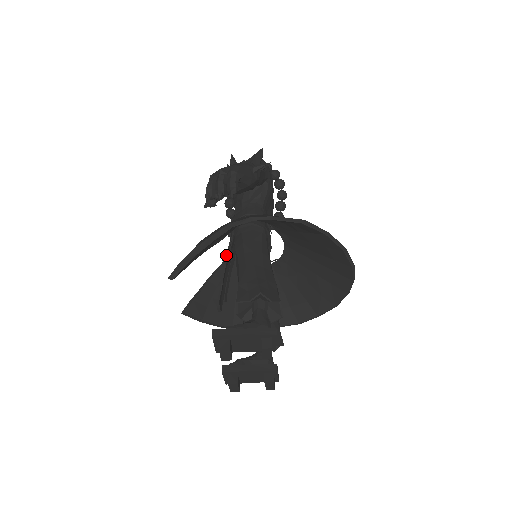
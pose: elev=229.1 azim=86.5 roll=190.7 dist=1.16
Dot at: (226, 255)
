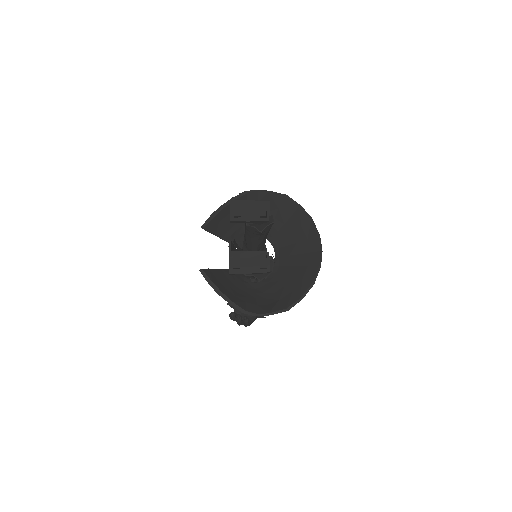
Dot at: occluded
